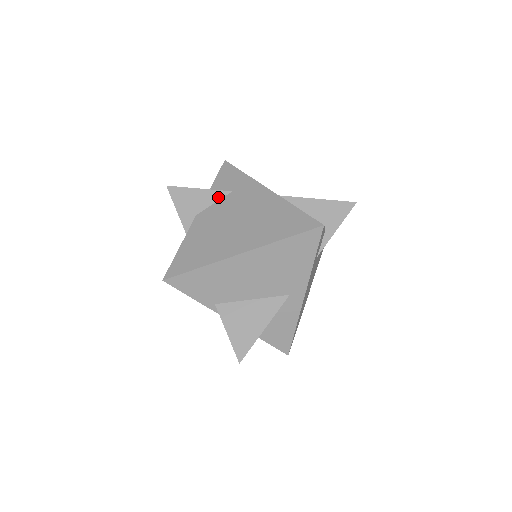
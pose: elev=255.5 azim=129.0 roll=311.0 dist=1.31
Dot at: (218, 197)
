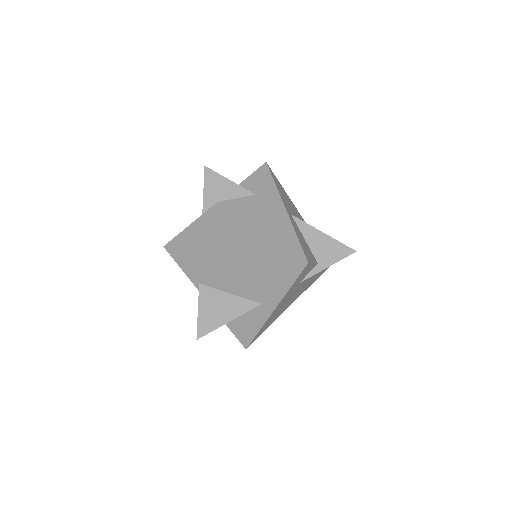
Dot at: (242, 194)
